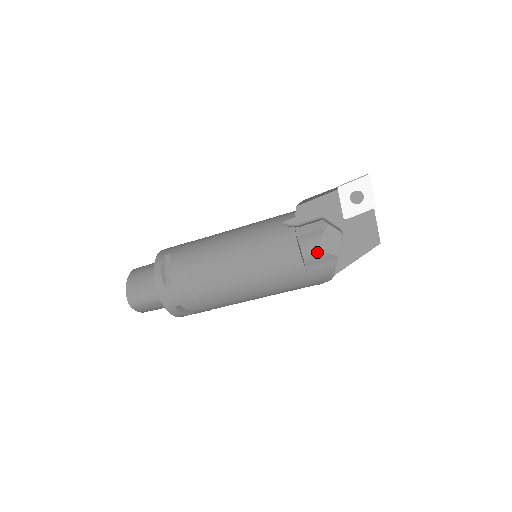
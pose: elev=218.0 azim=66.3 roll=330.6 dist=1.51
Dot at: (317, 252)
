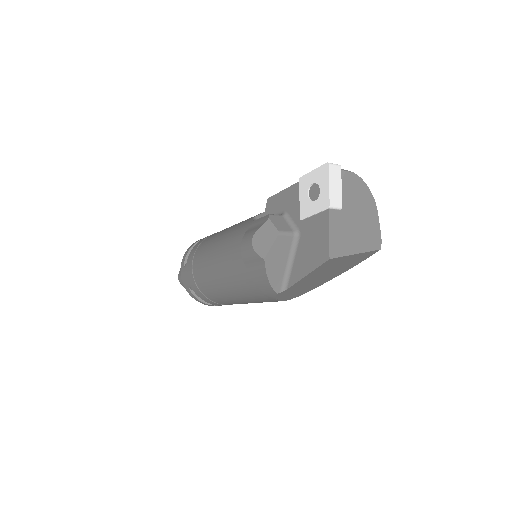
Dot at: (249, 249)
